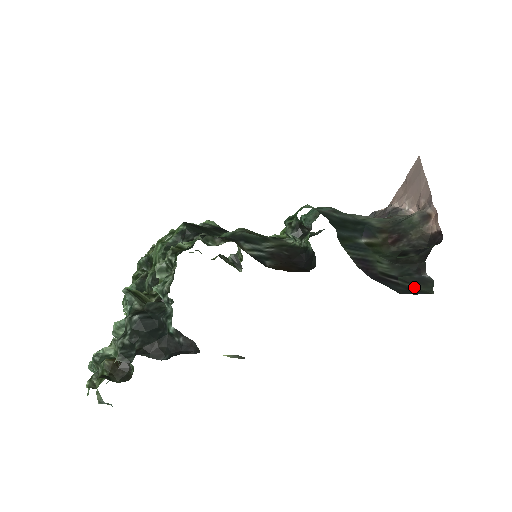
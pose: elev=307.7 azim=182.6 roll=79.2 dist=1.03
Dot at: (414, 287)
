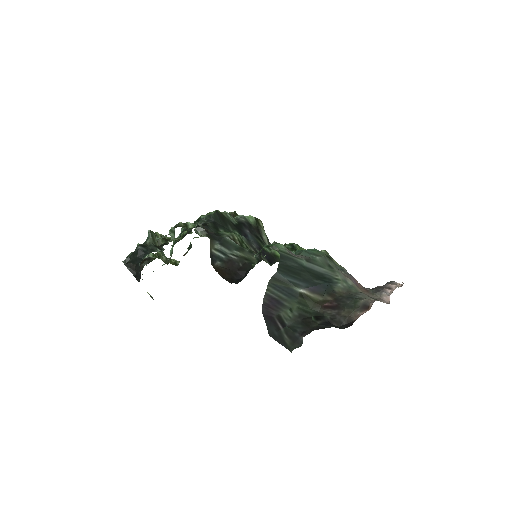
Dot at: (286, 339)
